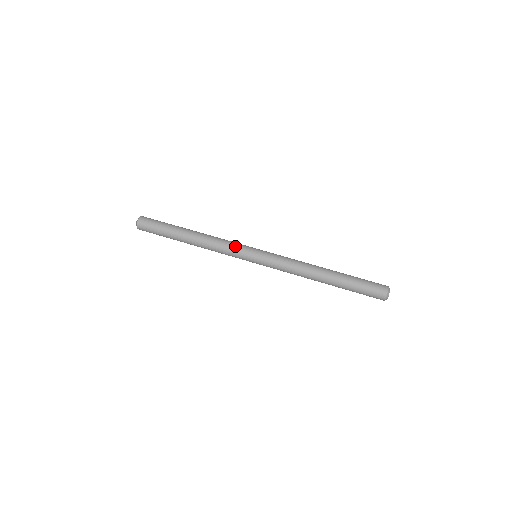
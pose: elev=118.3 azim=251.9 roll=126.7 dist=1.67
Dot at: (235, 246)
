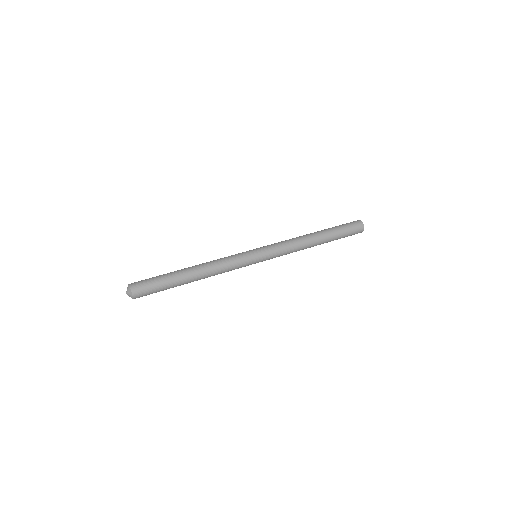
Dot at: (236, 256)
